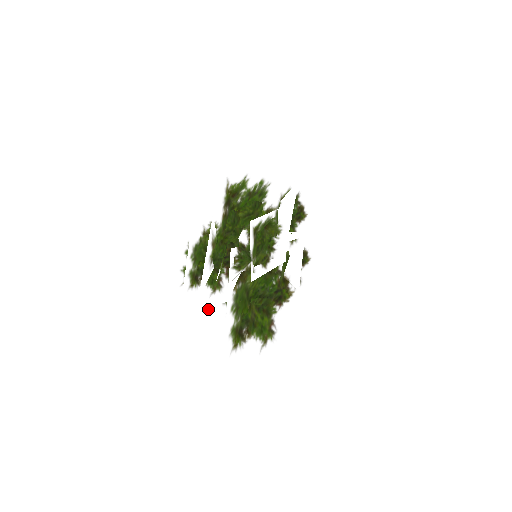
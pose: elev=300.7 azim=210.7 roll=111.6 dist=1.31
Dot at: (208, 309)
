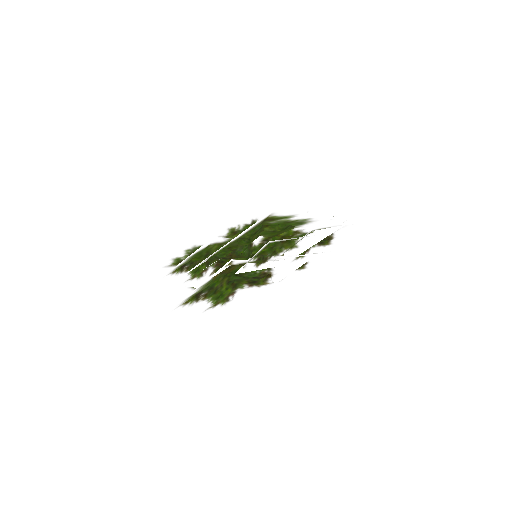
Dot at: occluded
